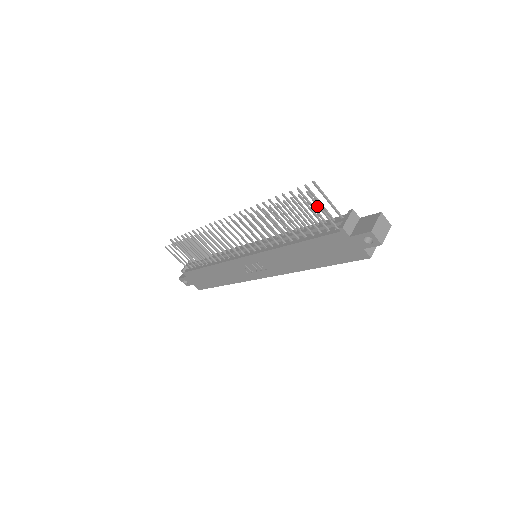
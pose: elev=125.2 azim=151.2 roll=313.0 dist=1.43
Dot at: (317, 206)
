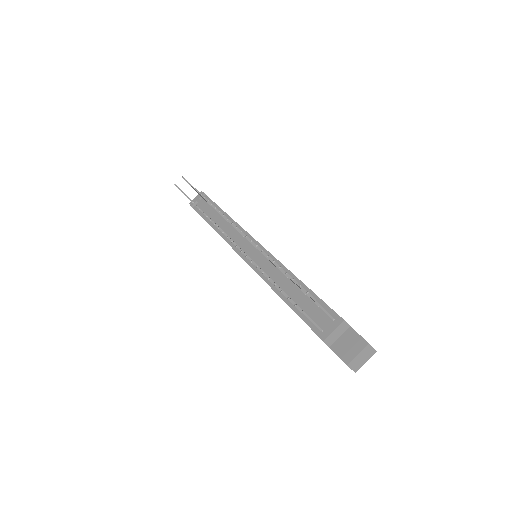
Dot at: occluded
